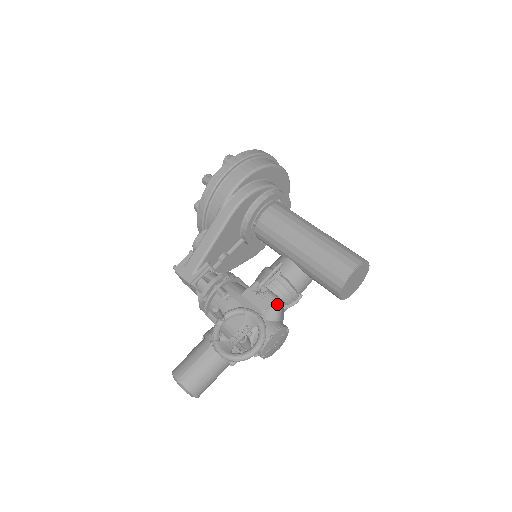
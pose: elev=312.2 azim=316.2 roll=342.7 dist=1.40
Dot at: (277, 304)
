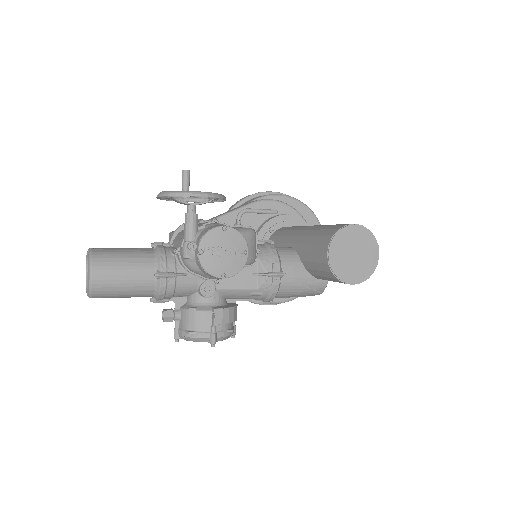
Dot at: (251, 229)
